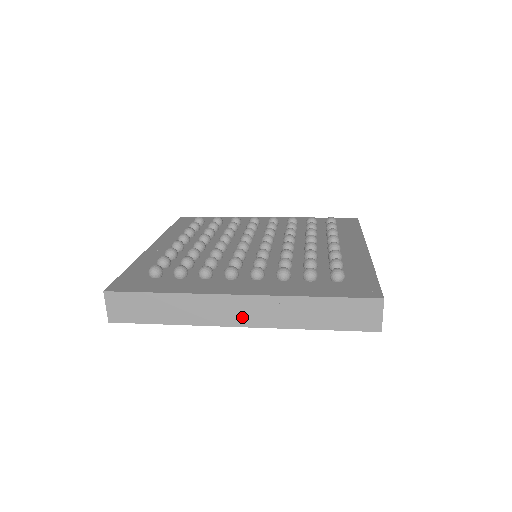
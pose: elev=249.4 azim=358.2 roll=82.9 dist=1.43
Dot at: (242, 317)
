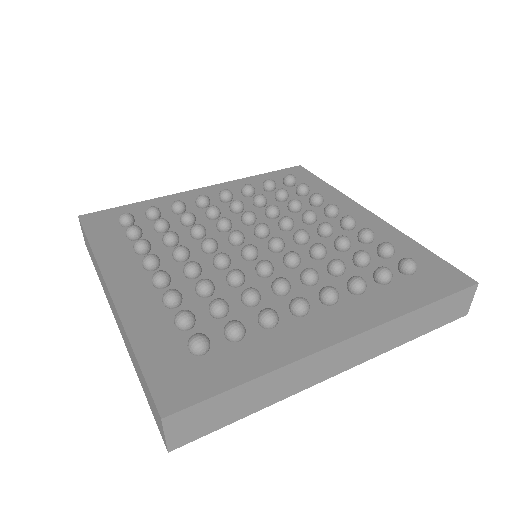
Dot at: (346, 361)
